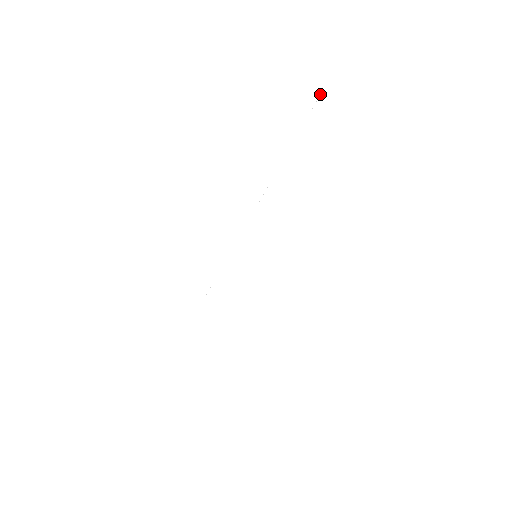
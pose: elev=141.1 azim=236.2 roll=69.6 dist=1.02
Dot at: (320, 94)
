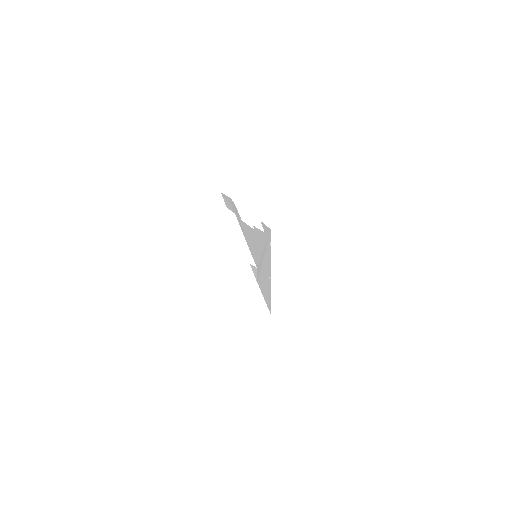
Dot at: (270, 241)
